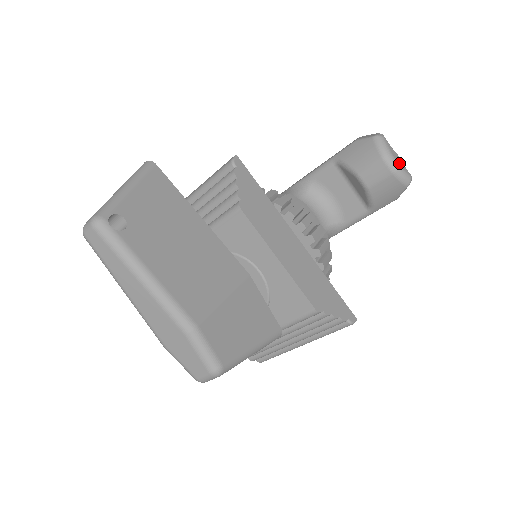
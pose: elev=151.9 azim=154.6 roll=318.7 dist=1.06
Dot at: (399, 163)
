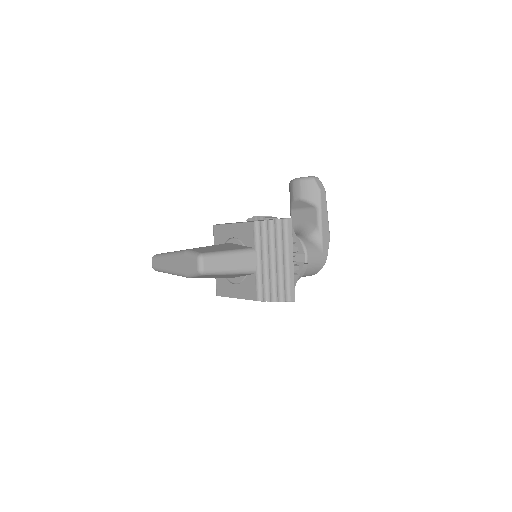
Dot at: (302, 177)
